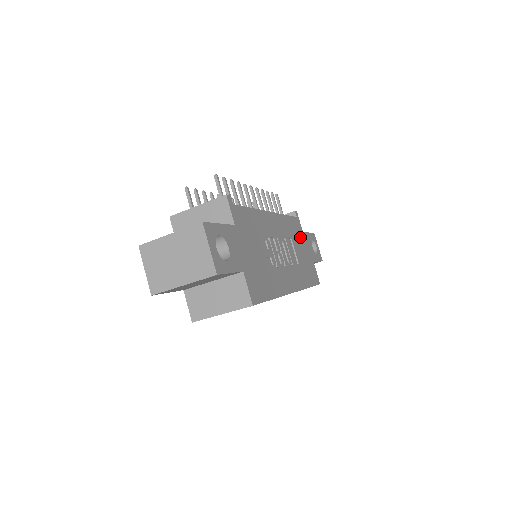
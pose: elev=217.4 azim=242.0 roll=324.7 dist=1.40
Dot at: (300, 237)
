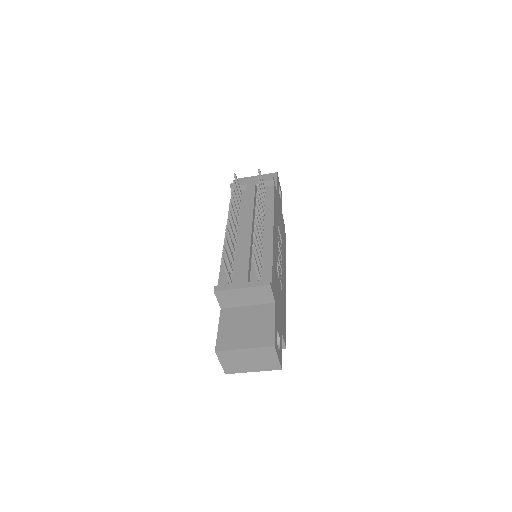
Dot at: (278, 205)
